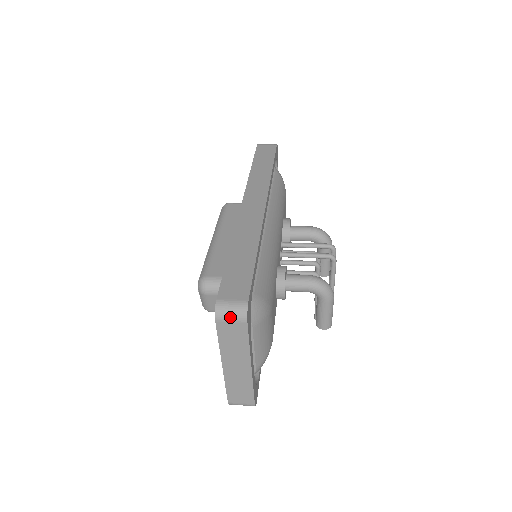
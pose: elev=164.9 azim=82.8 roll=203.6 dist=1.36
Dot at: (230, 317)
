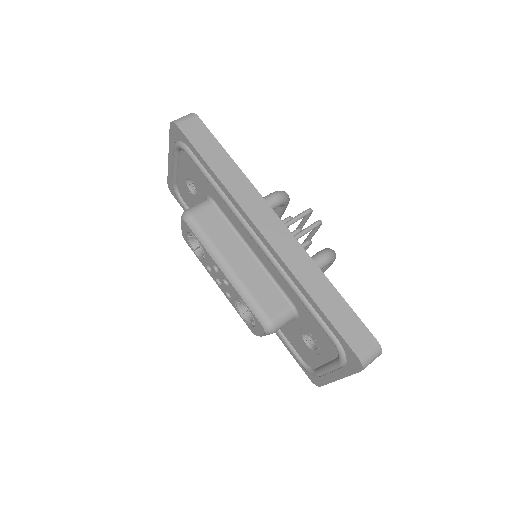
Dot at: occluded
